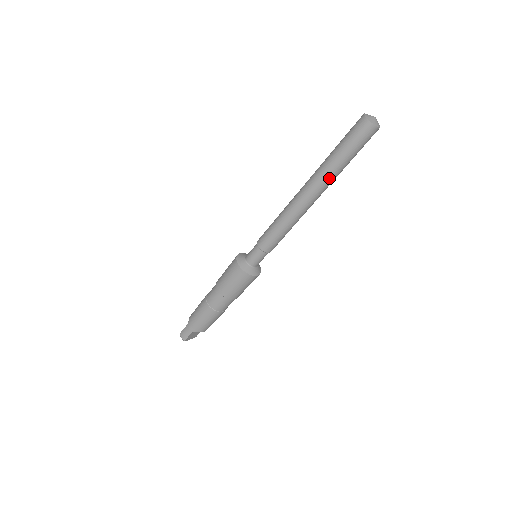
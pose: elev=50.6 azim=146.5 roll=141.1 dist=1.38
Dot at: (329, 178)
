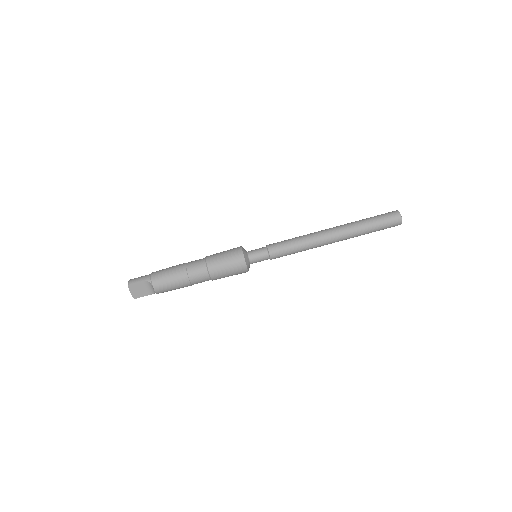
Dot at: (353, 229)
